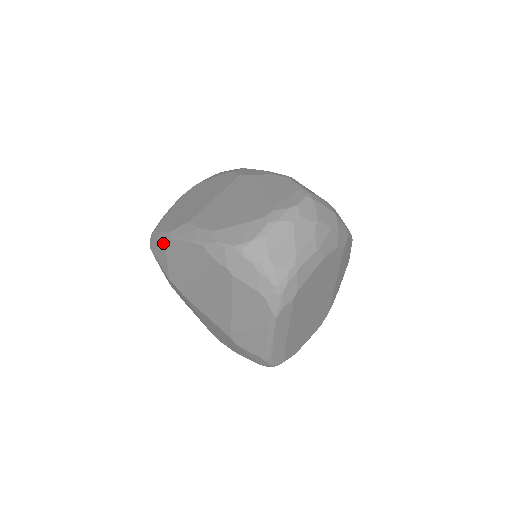
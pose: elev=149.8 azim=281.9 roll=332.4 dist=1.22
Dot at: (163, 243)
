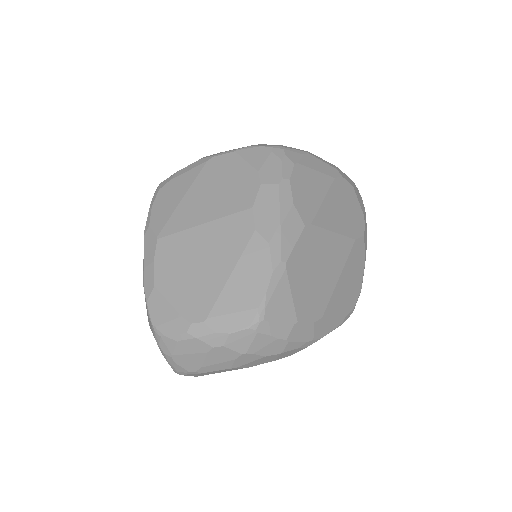
Dot at: occluded
